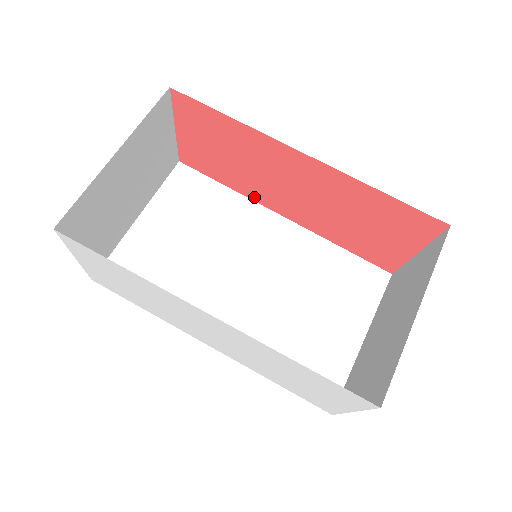
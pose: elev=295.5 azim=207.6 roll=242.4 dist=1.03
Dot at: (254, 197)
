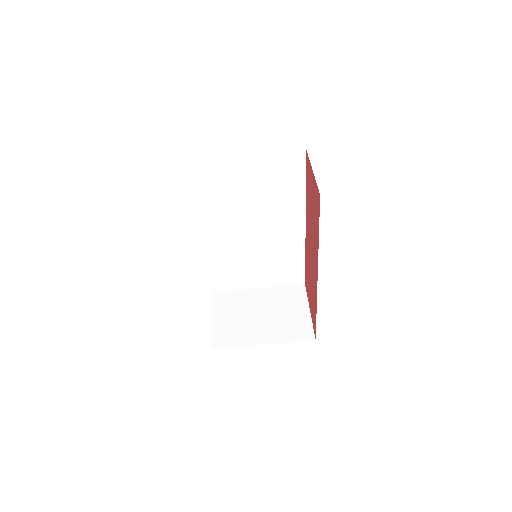
Dot at: occluded
